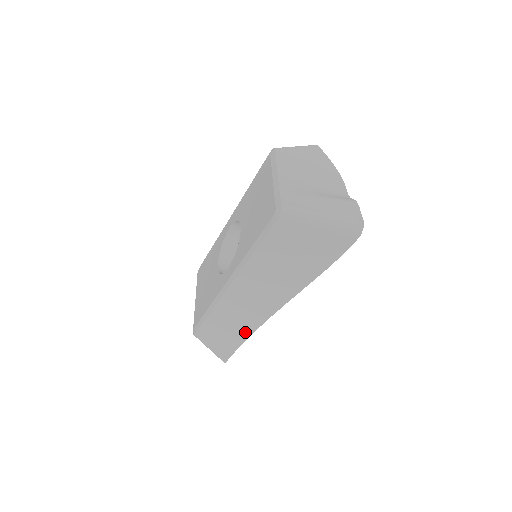
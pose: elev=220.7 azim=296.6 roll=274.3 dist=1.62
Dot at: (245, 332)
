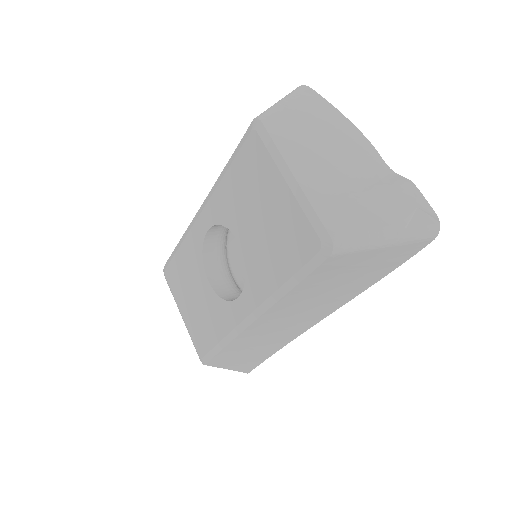
Dot at: (273, 349)
